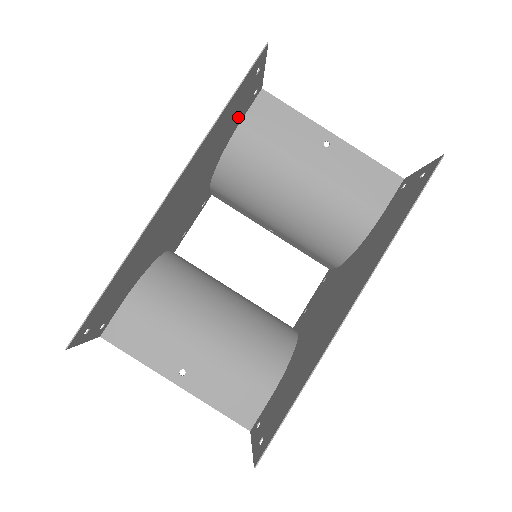
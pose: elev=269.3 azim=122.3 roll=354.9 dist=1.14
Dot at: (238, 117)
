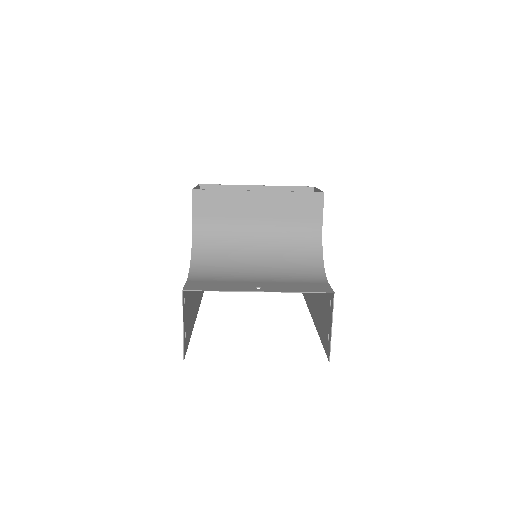
Dot at: (188, 295)
